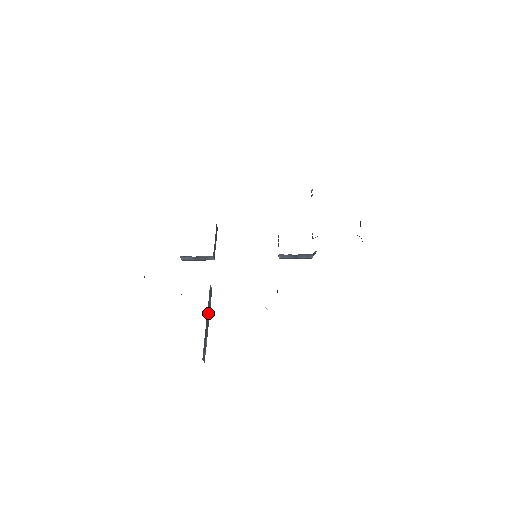
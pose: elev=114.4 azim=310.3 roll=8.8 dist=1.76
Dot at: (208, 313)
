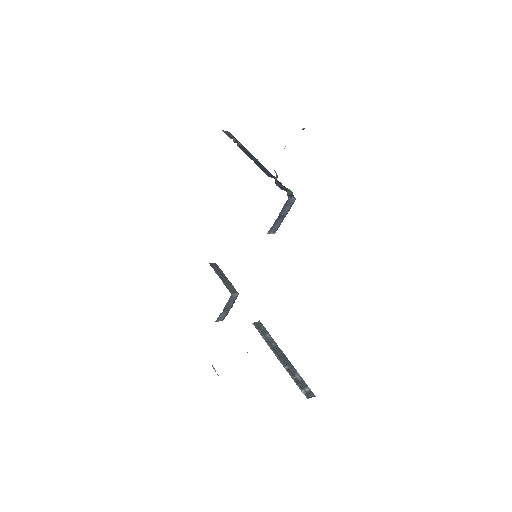
Dot at: (275, 349)
